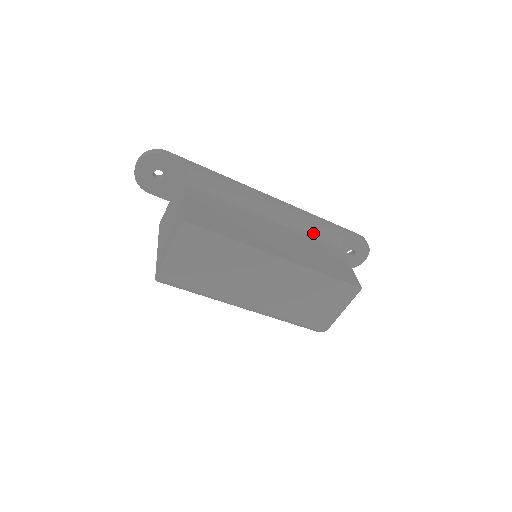
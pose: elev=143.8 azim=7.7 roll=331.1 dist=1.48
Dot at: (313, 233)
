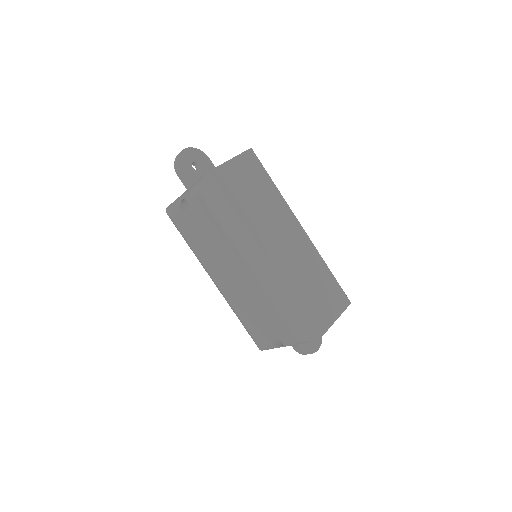
Dot at: occluded
